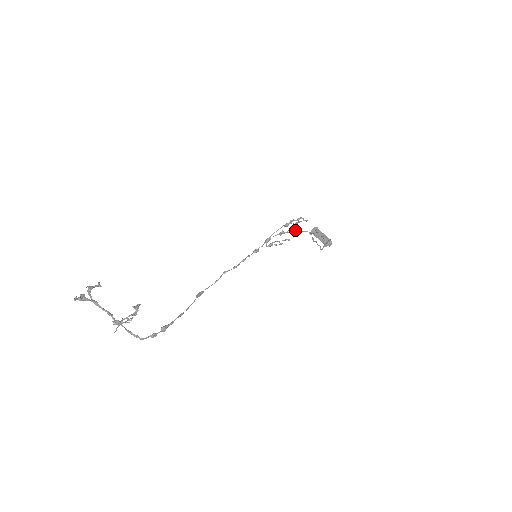
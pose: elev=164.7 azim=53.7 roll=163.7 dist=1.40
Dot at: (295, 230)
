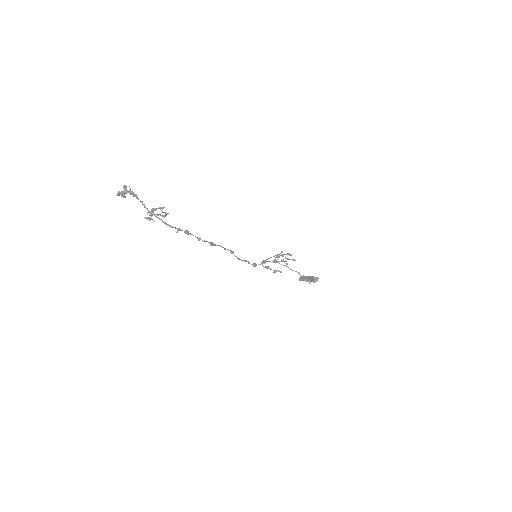
Dot at: (285, 265)
